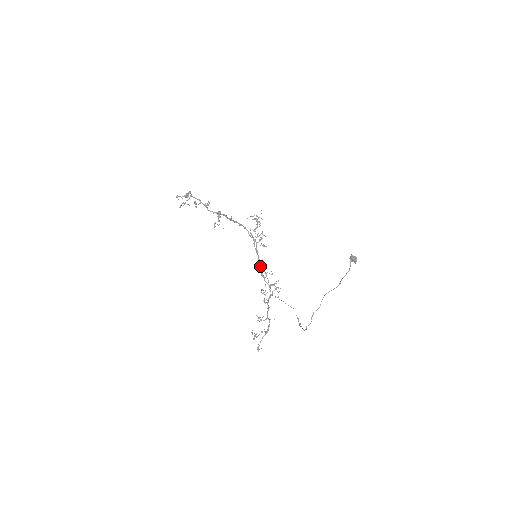
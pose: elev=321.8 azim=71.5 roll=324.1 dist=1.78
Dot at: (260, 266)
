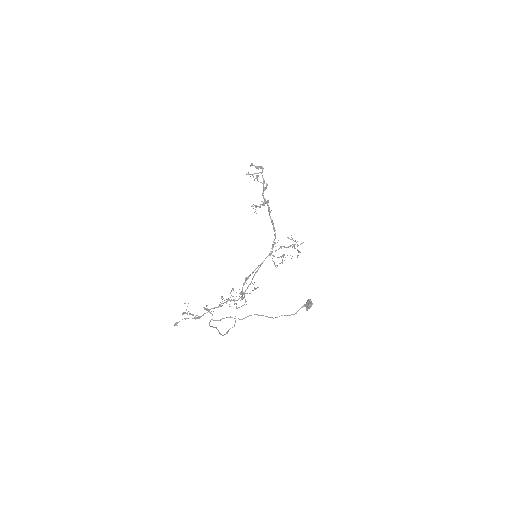
Dot at: (253, 272)
